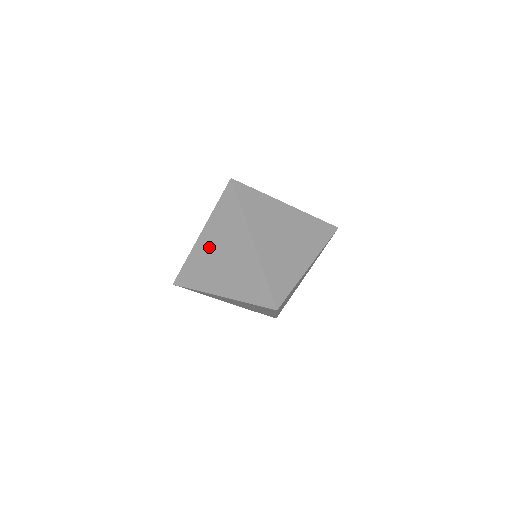
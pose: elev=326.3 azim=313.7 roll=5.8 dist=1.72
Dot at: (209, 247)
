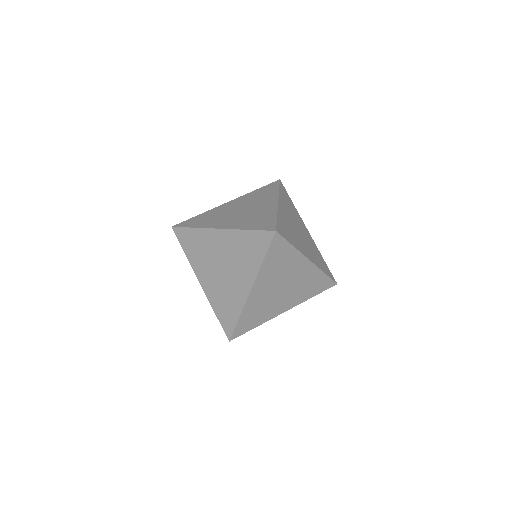
Dot at: (218, 246)
